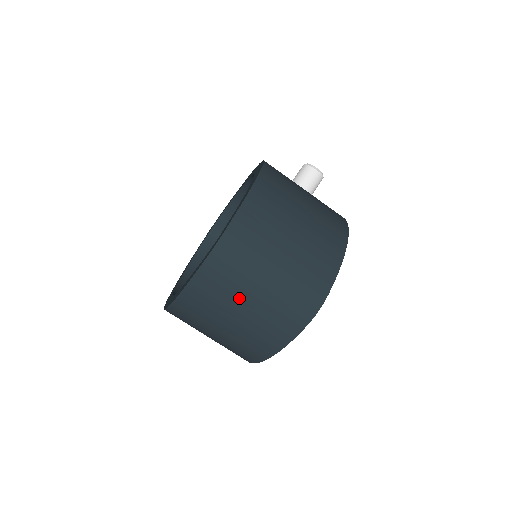
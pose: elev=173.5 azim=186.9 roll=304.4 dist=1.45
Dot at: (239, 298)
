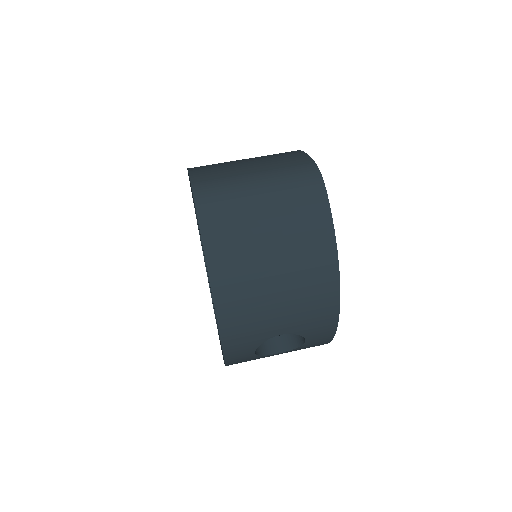
Dot at: (254, 222)
